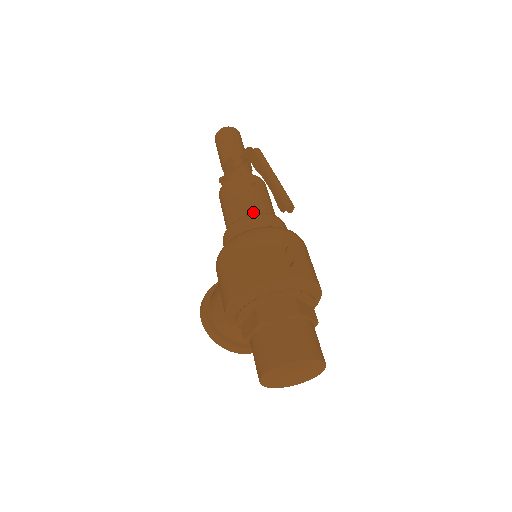
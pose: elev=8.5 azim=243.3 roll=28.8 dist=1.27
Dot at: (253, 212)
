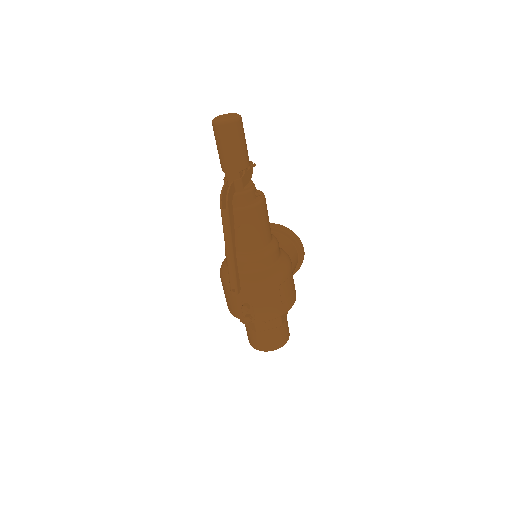
Dot at: occluded
